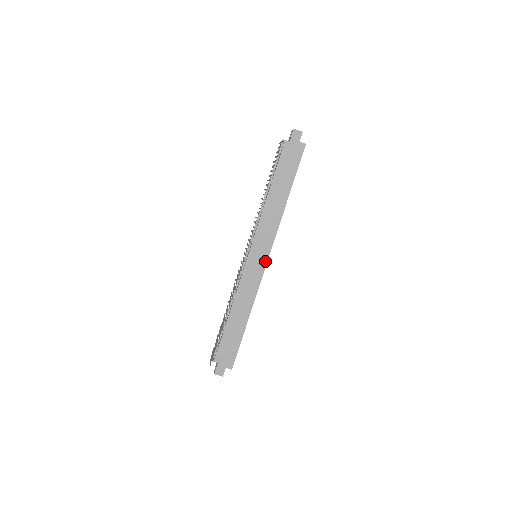
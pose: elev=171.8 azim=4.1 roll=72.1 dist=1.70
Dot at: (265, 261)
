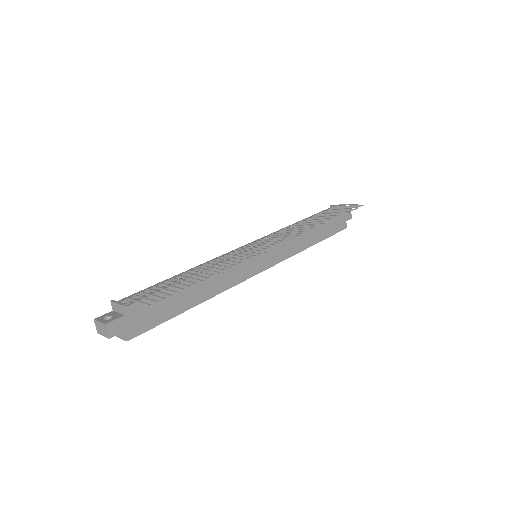
Dot at: (261, 269)
